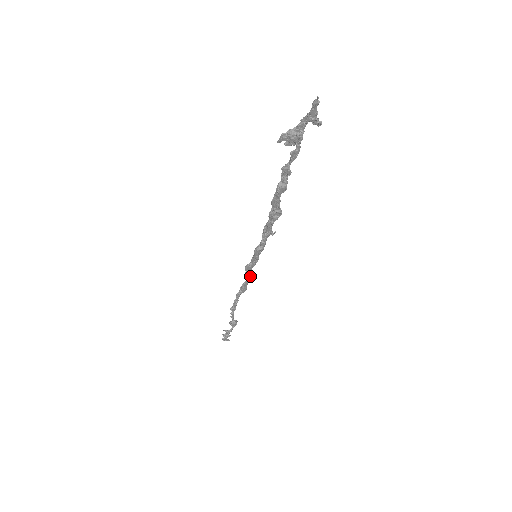
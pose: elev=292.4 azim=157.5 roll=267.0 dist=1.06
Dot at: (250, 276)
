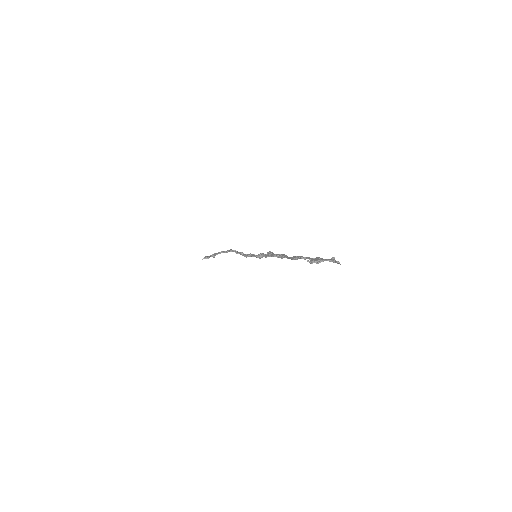
Dot at: (242, 253)
